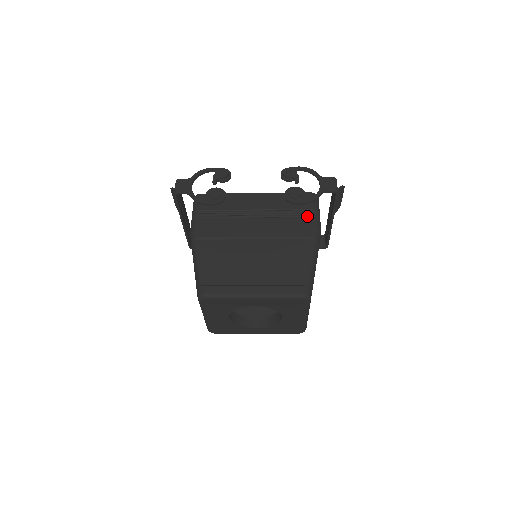
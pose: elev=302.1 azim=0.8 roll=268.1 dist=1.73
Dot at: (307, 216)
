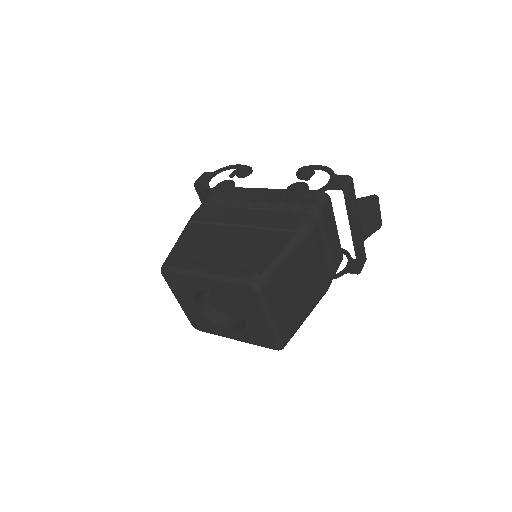
Dot at: (302, 211)
